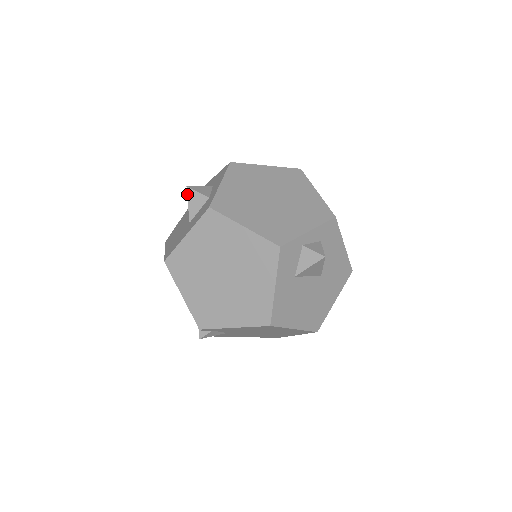
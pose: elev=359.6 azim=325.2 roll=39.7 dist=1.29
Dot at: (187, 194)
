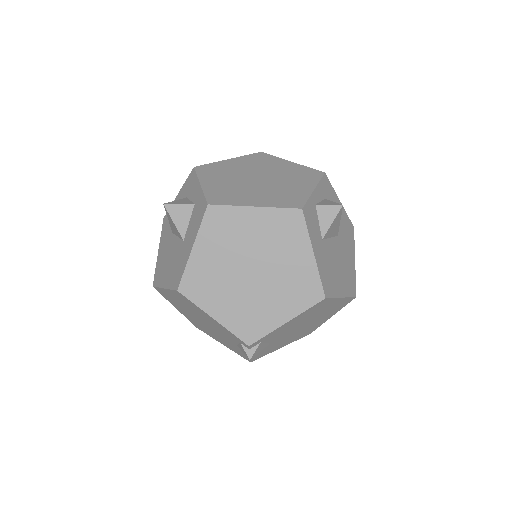
Dot at: (167, 212)
